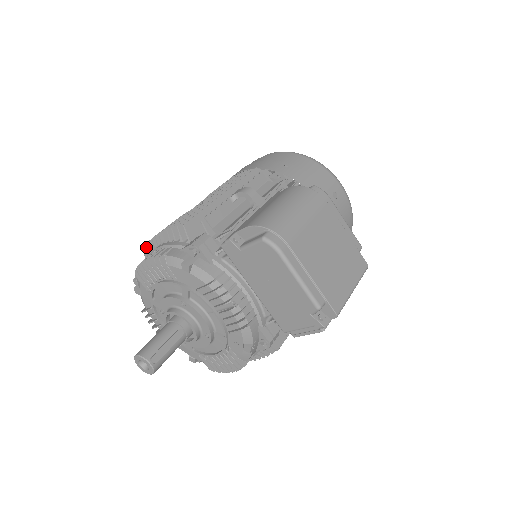
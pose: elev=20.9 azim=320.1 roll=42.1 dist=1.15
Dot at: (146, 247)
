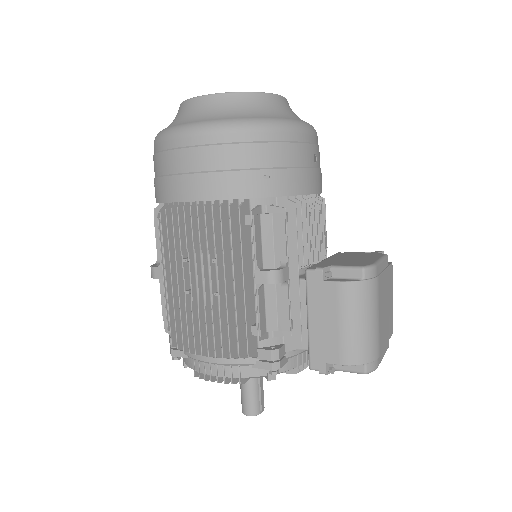
Dot at: (178, 348)
